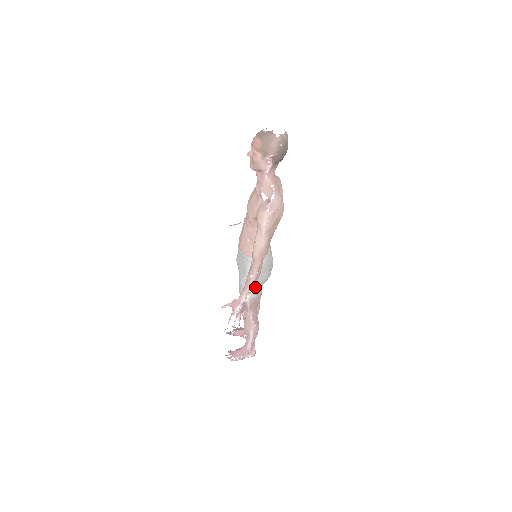
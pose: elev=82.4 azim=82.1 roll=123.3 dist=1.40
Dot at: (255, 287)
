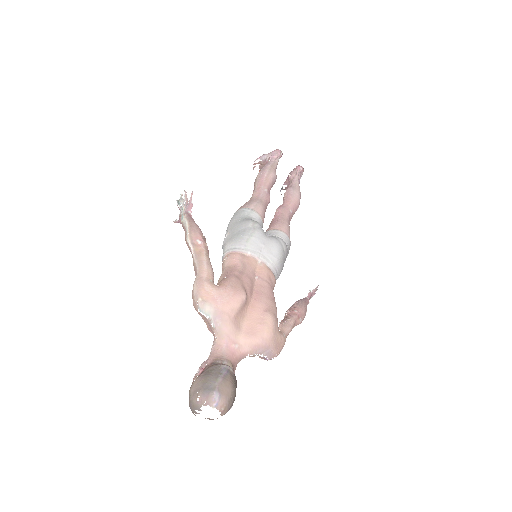
Dot at: occluded
